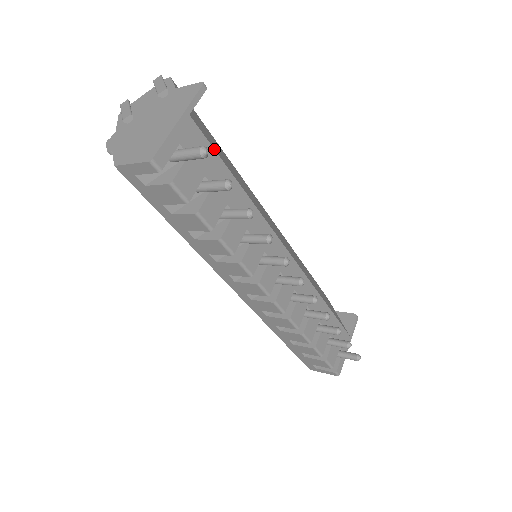
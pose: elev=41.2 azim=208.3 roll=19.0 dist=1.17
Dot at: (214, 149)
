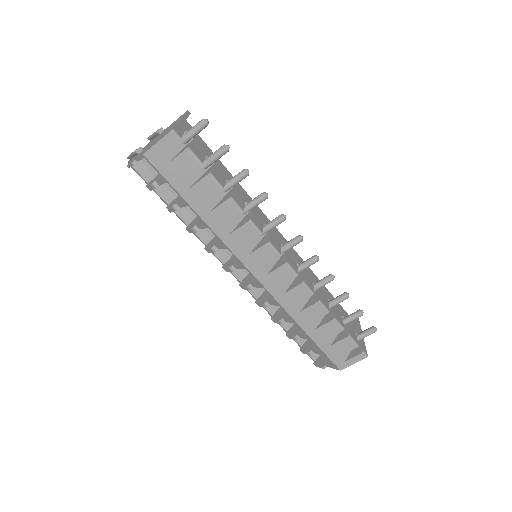
Dot at: (206, 145)
